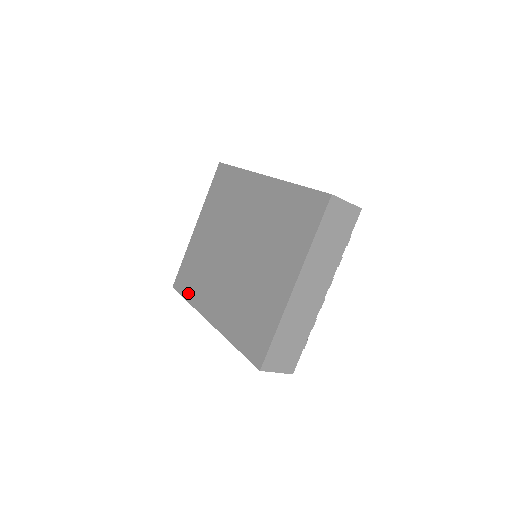
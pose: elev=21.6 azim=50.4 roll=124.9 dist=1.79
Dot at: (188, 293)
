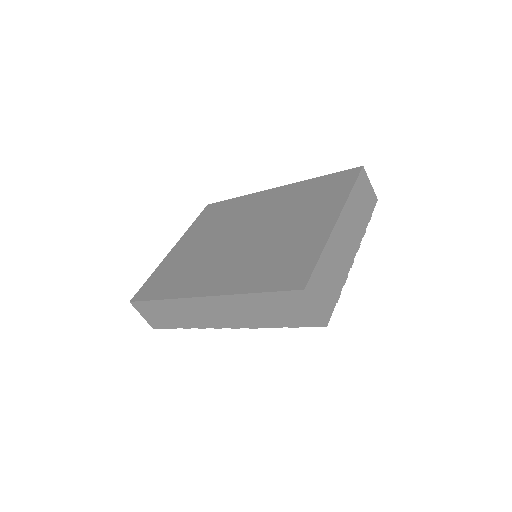
Dot at: (161, 293)
